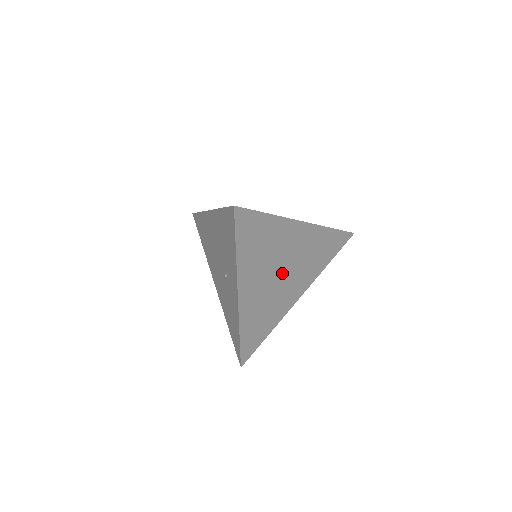
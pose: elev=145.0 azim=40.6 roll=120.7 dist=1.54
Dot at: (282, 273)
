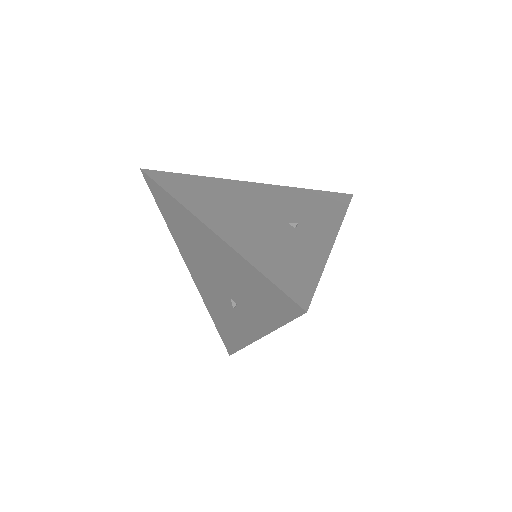
Dot at: occluded
